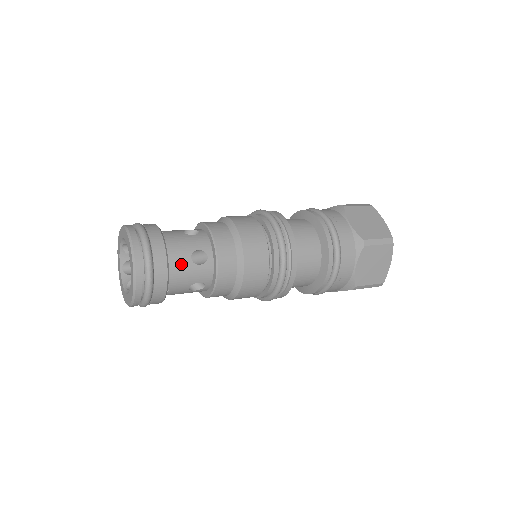
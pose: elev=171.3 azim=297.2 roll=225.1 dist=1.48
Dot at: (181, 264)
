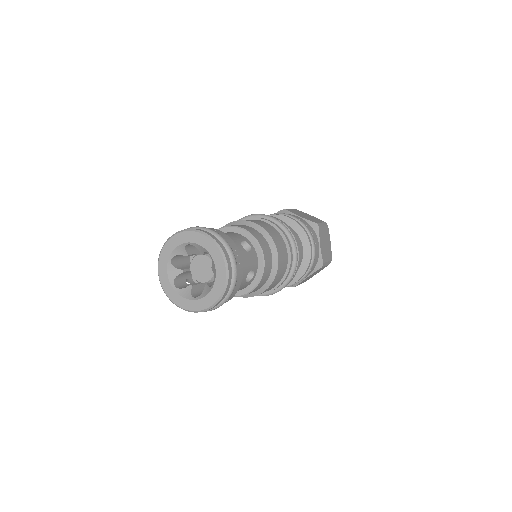
Dot at: (240, 252)
